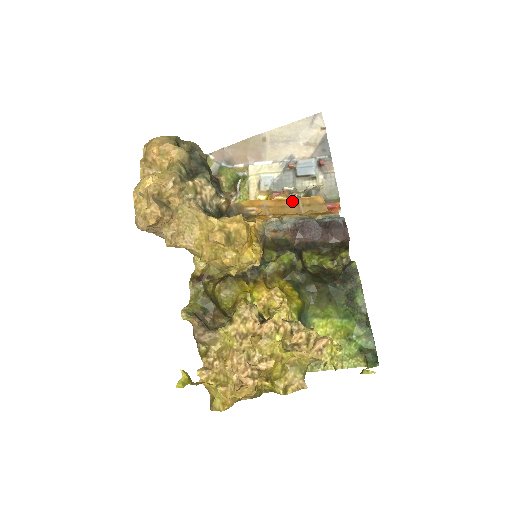
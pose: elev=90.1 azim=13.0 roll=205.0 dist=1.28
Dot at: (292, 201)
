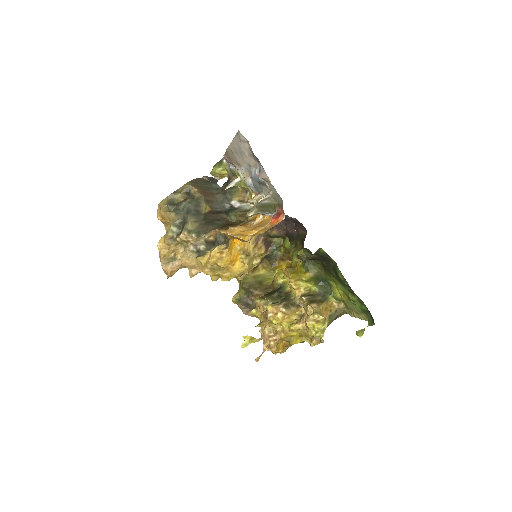
Dot at: occluded
